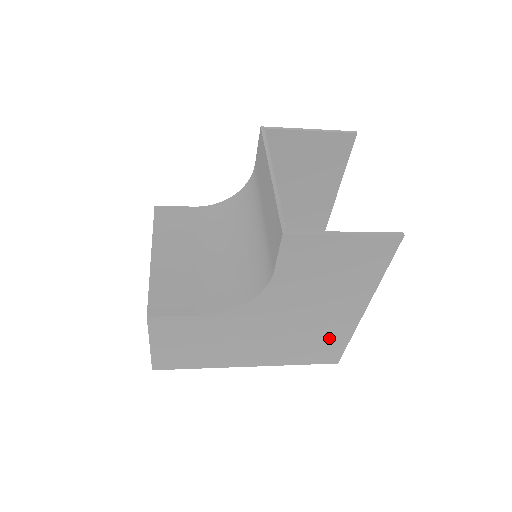
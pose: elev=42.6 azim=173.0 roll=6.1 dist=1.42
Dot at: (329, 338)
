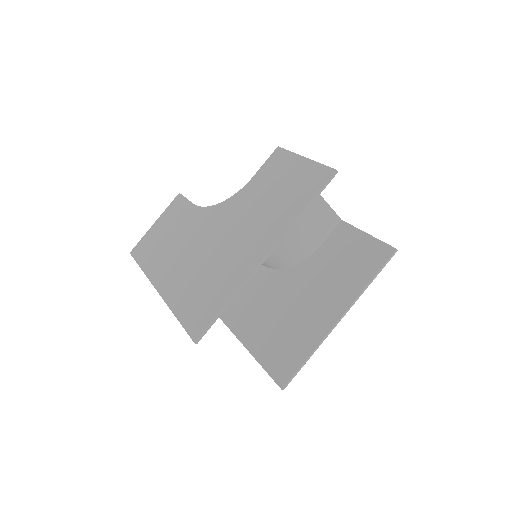
Dot at: (220, 285)
